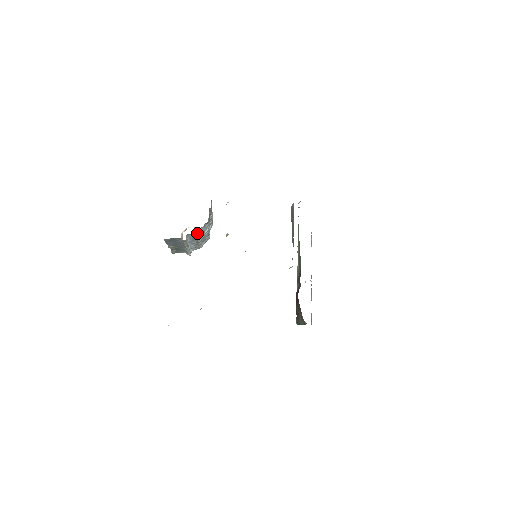
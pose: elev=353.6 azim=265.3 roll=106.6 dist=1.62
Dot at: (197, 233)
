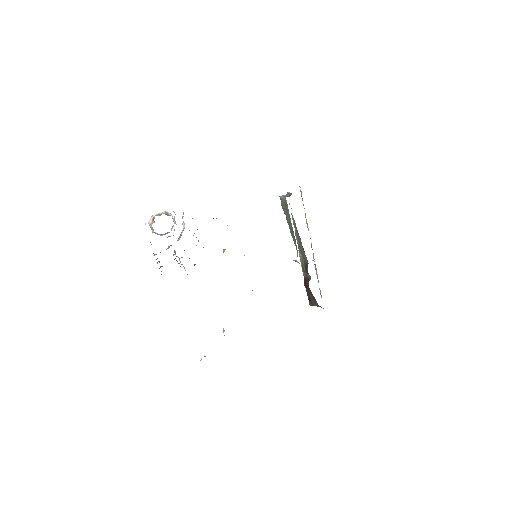
Dot at: occluded
